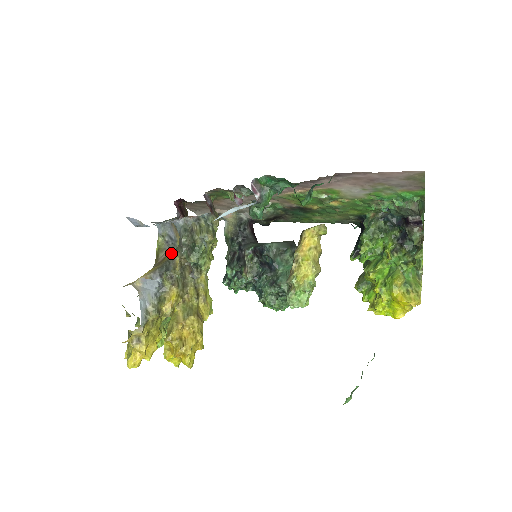
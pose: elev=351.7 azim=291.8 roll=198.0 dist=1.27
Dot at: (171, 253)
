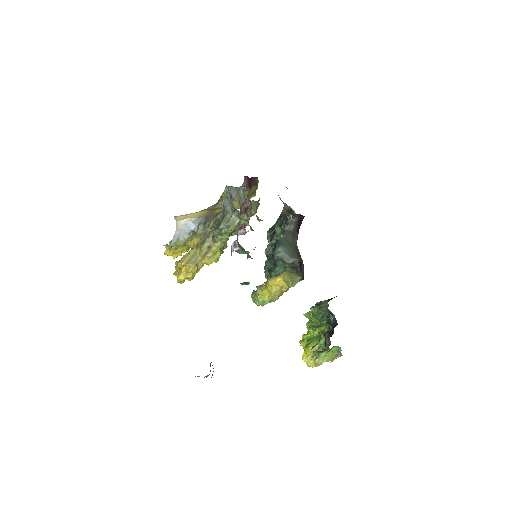
Dot at: (220, 210)
